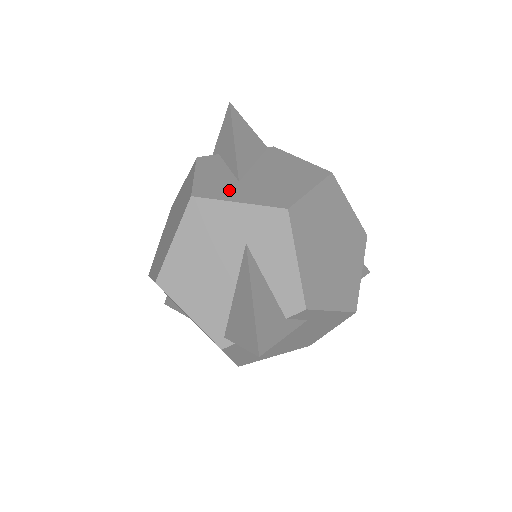
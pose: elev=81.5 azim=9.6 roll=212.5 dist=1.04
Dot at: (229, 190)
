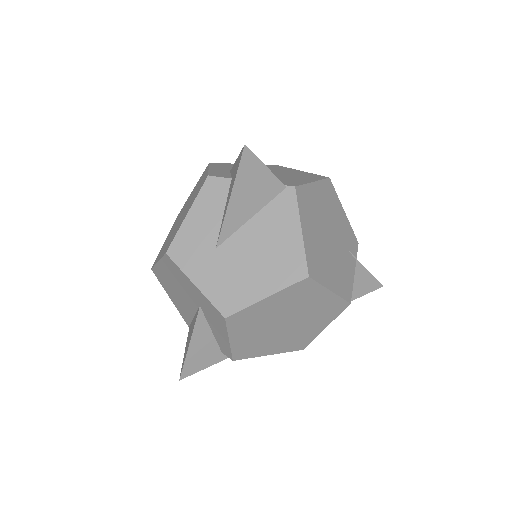
Dot at: (199, 260)
